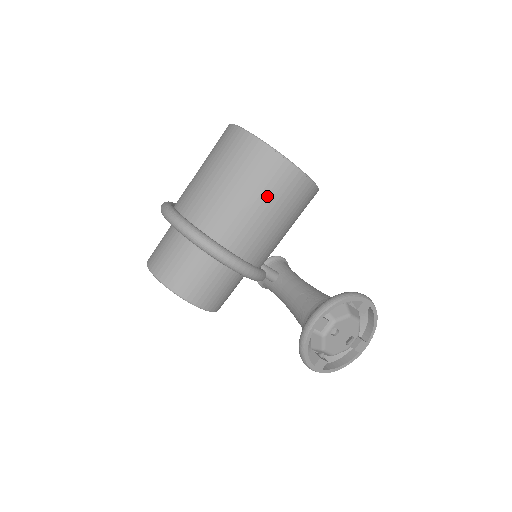
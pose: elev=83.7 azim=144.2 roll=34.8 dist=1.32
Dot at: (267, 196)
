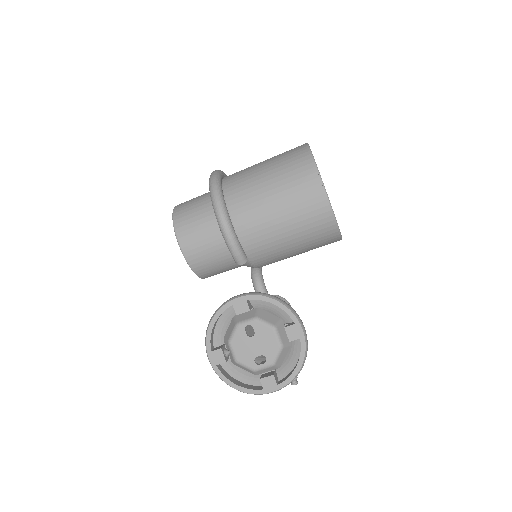
Dot at: (283, 186)
